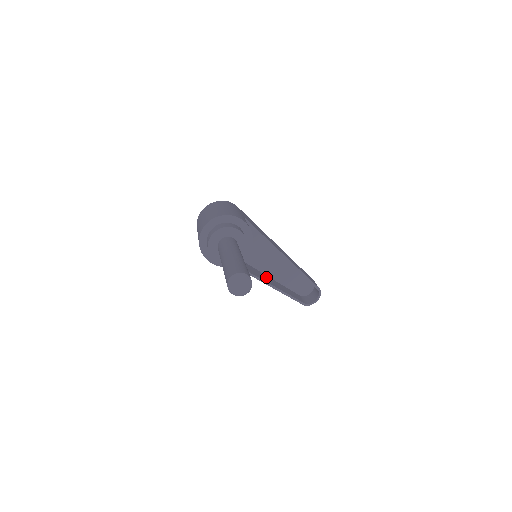
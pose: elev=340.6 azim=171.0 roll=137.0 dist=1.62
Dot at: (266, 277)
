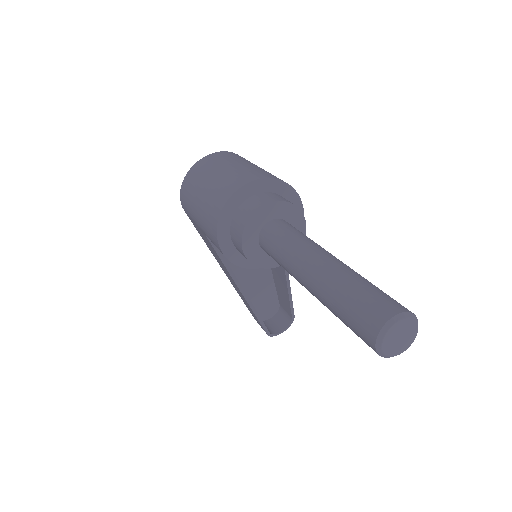
Dot at: occluded
